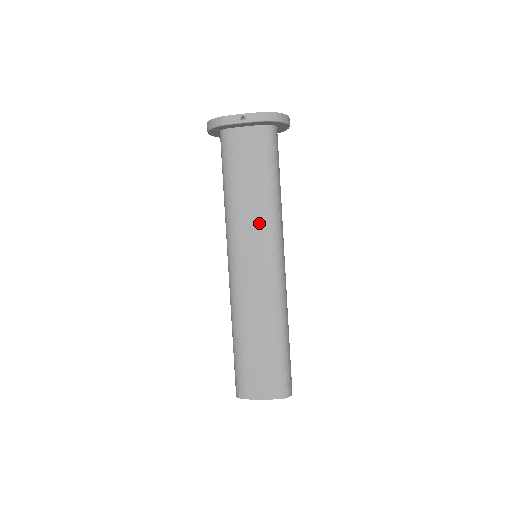
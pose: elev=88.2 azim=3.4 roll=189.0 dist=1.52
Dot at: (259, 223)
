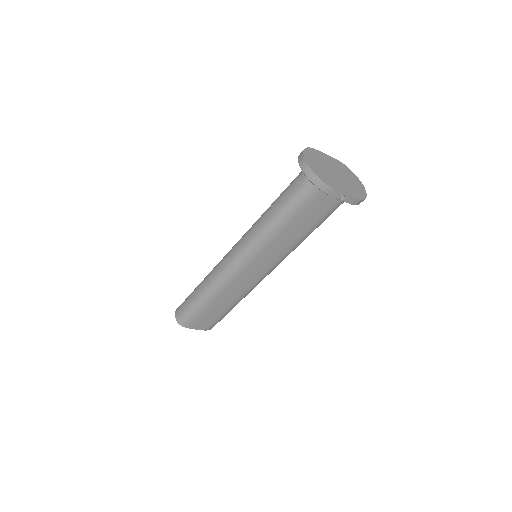
Dot at: (282, 251)
